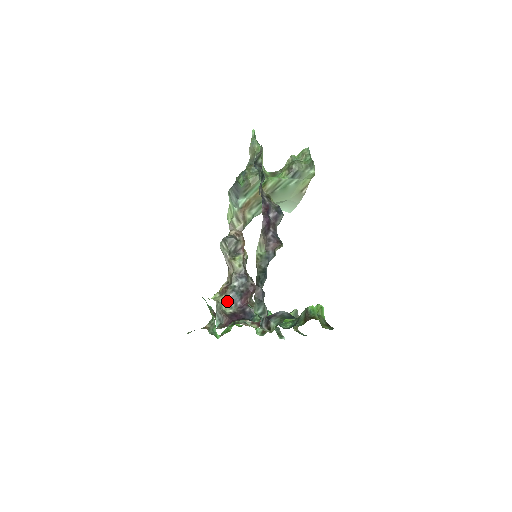
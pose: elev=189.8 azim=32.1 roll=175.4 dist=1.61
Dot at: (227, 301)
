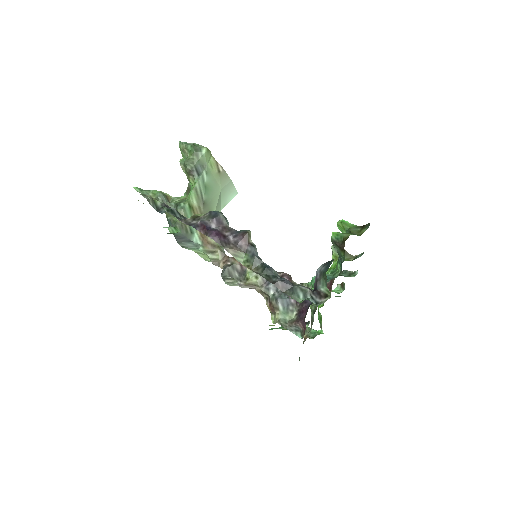
Dot at: (283, 311)
